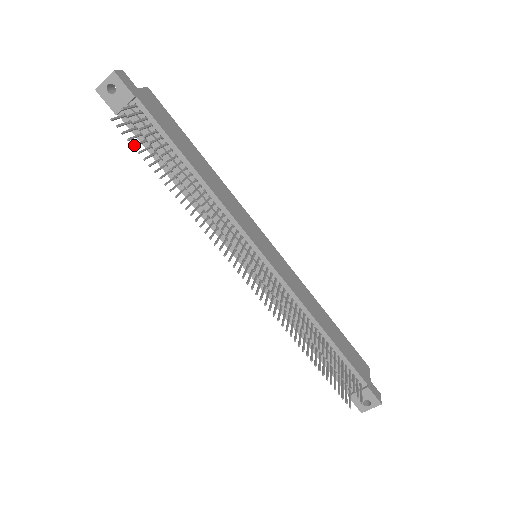
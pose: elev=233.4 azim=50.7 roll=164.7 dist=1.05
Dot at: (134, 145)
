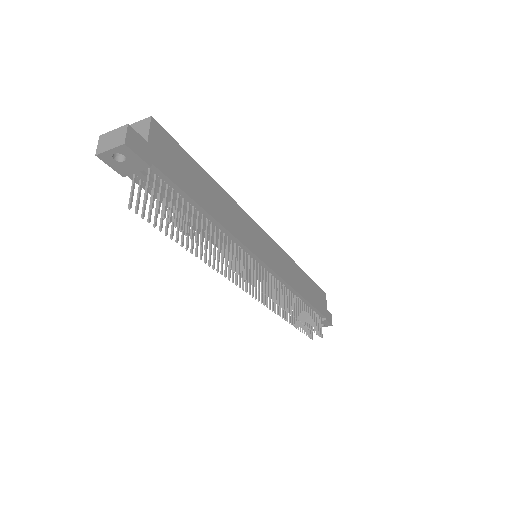
Dot at: (155, 224)
